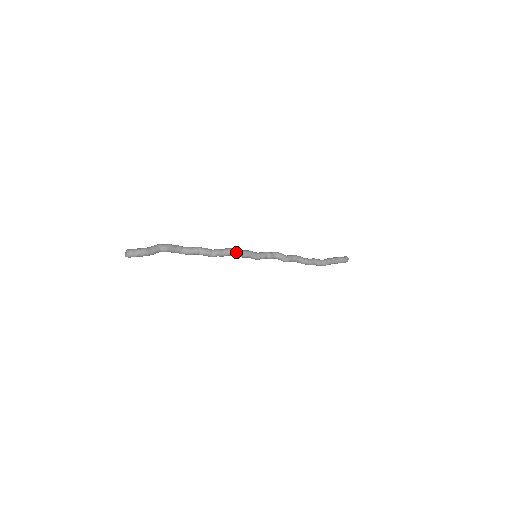
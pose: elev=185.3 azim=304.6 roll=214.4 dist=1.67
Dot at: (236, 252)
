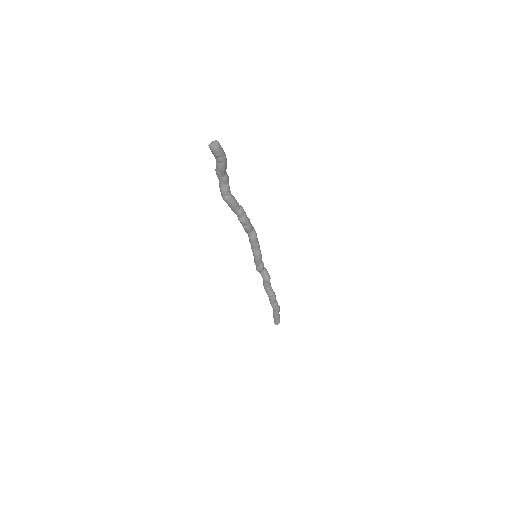
Dot at: (255, 231)
